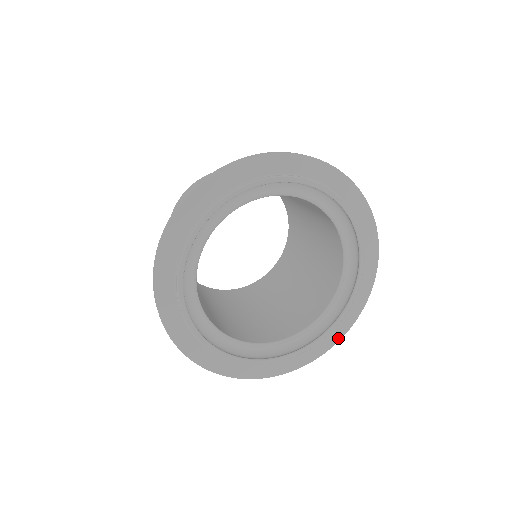
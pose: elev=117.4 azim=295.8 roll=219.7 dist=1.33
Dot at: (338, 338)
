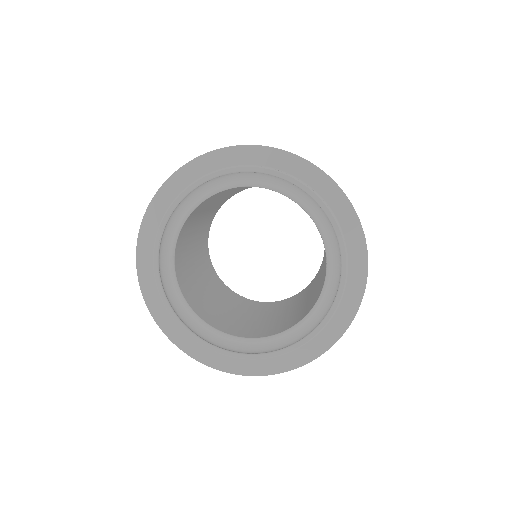
Dot at: (291, 366)
